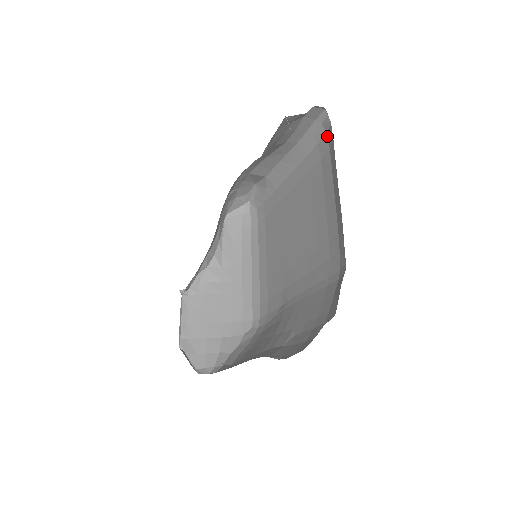
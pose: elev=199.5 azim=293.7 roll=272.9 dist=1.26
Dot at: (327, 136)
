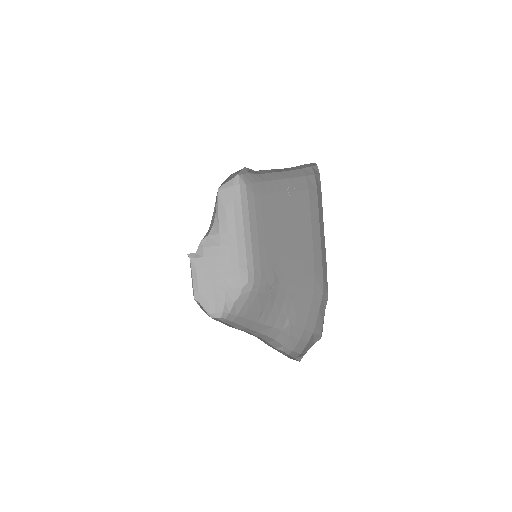
Dot at: (315, 178)
